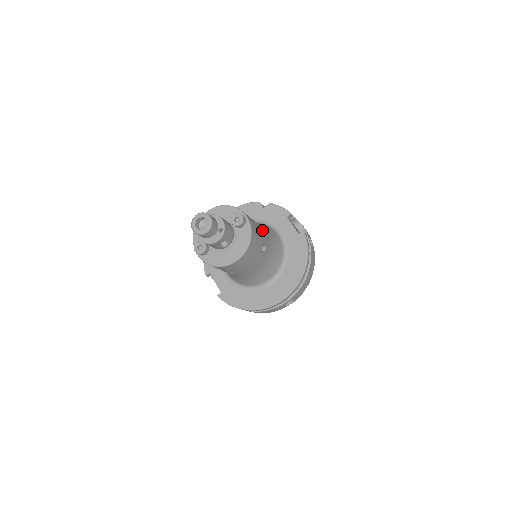
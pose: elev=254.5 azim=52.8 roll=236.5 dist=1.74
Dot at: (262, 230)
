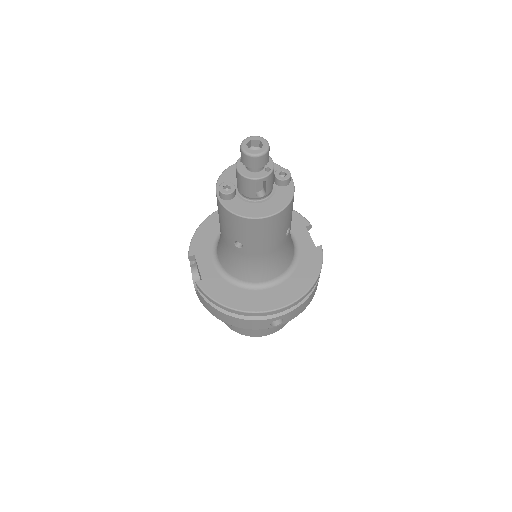
Dot at: occluded
